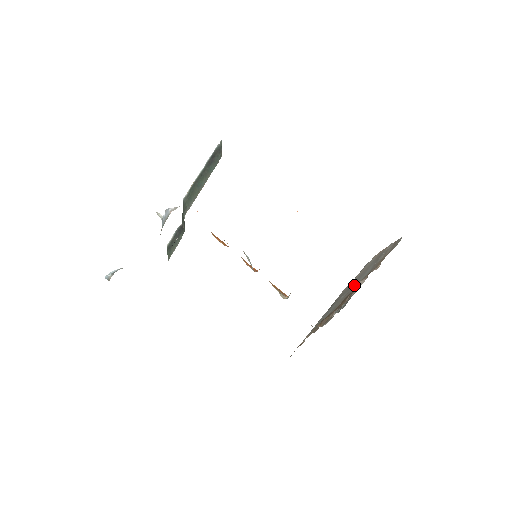
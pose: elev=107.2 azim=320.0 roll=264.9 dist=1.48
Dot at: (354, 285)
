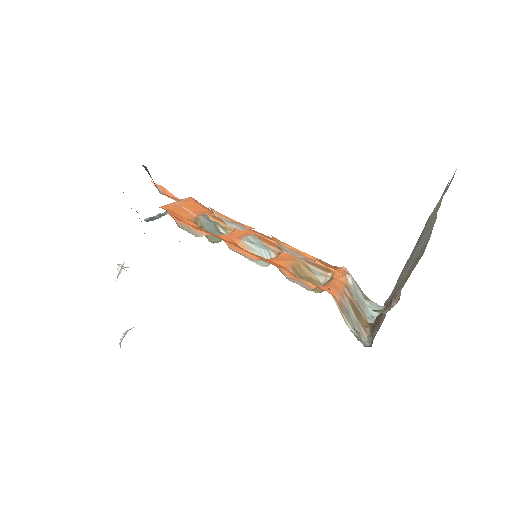
Dot at: occluded
